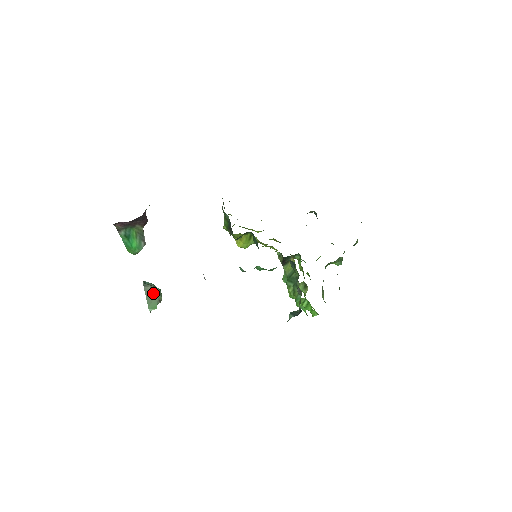
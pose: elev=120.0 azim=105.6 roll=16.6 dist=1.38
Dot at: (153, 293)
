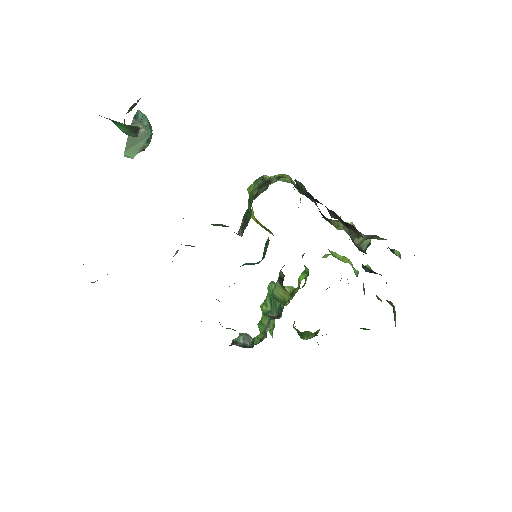
Dot at: (140, 137)
